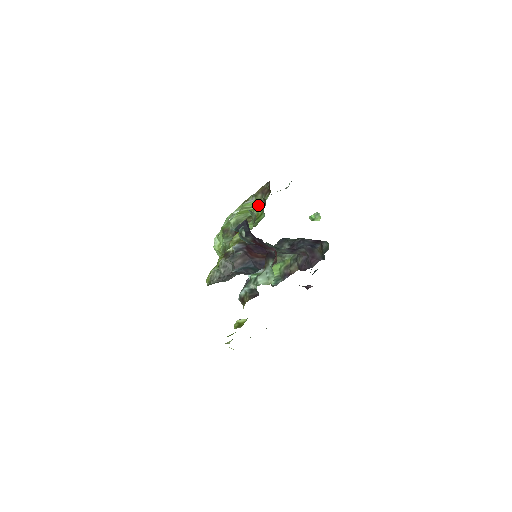
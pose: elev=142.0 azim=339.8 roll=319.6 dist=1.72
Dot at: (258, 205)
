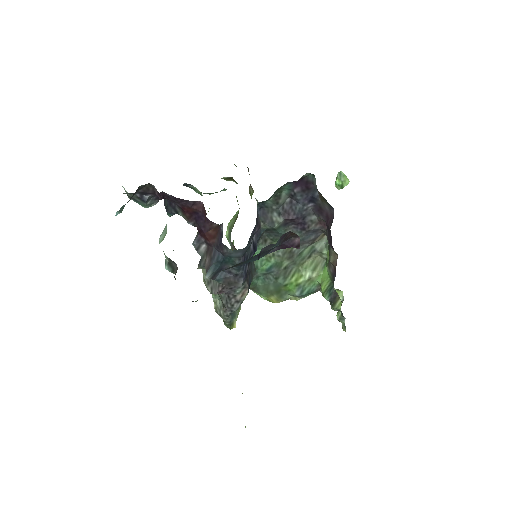
Dot at: occluded
